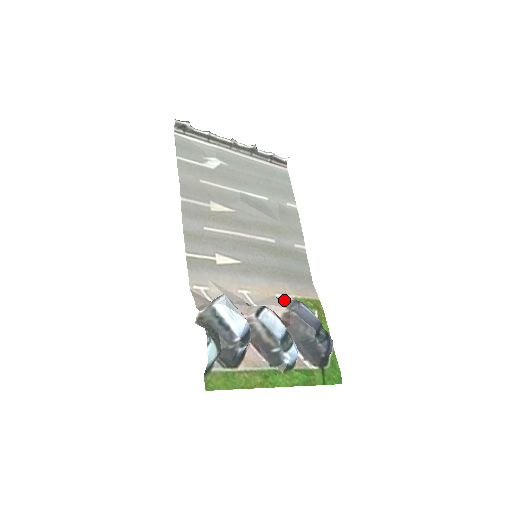
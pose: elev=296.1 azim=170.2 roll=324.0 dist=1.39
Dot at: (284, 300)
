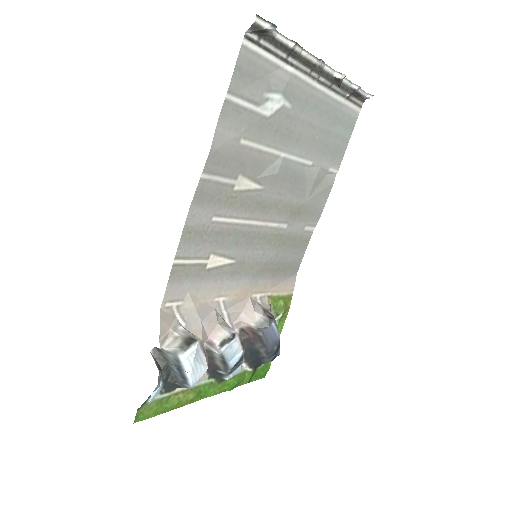
Dot at: (258, 300)
